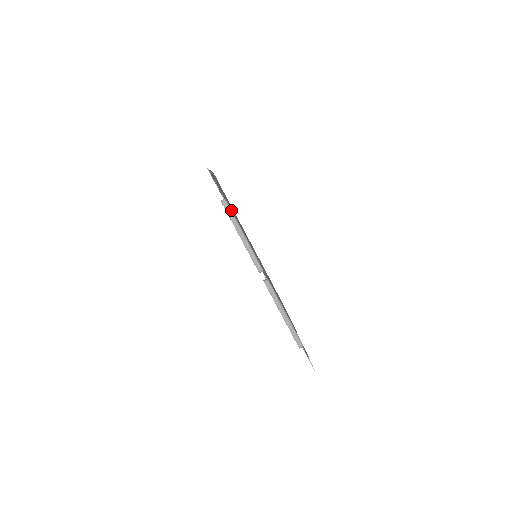
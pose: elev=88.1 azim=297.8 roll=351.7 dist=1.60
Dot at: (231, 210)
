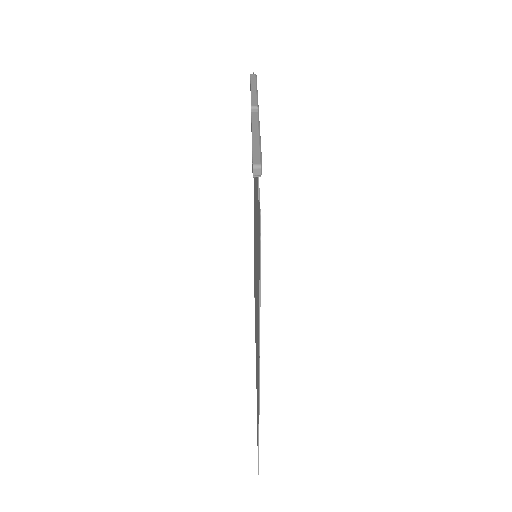
Dot at: (256, 79)
